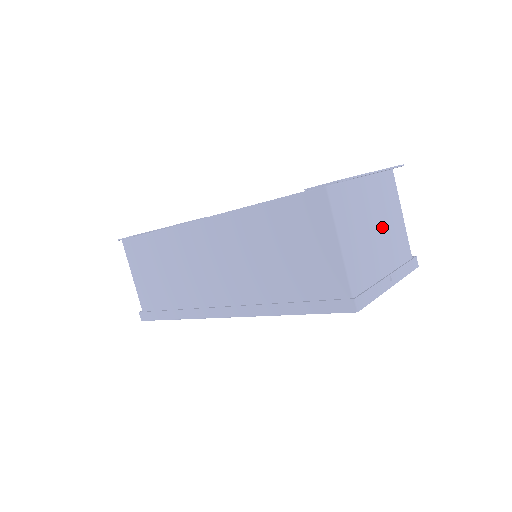
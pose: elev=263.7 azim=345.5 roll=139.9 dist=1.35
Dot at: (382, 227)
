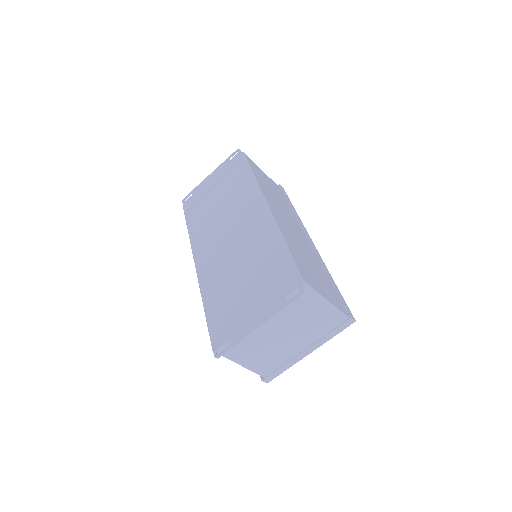
Dot at: (292, 328)
